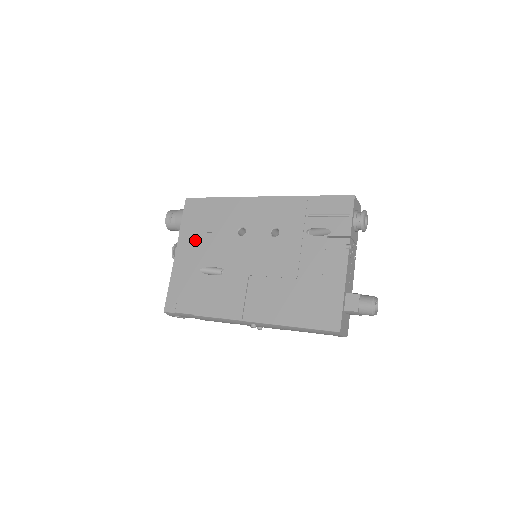
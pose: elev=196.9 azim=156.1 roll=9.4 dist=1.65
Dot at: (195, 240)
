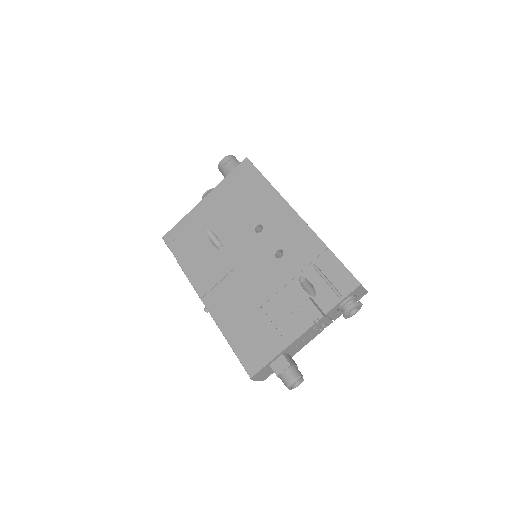
Dot at: (224, 201)
